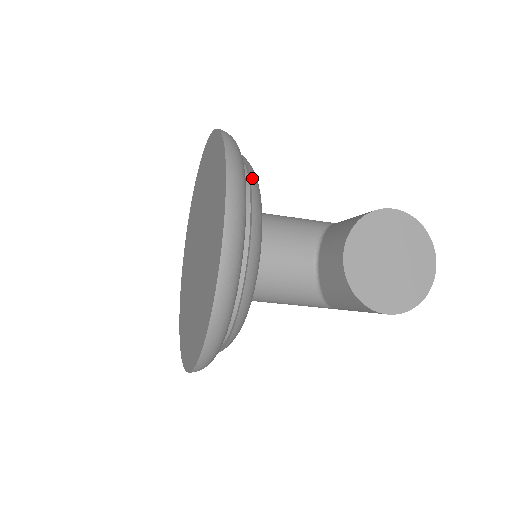
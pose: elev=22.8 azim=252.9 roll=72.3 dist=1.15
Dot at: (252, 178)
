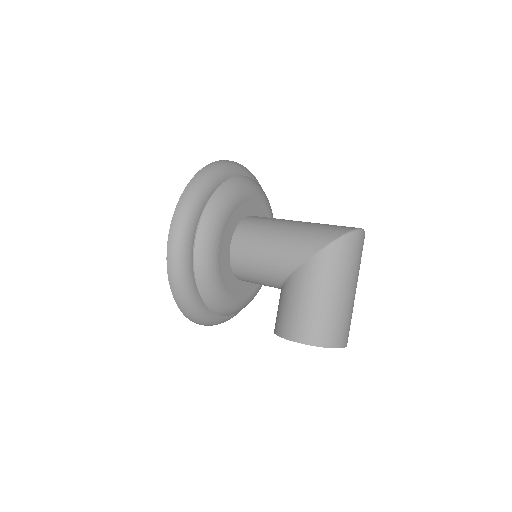
Dot at: (206, 302)
